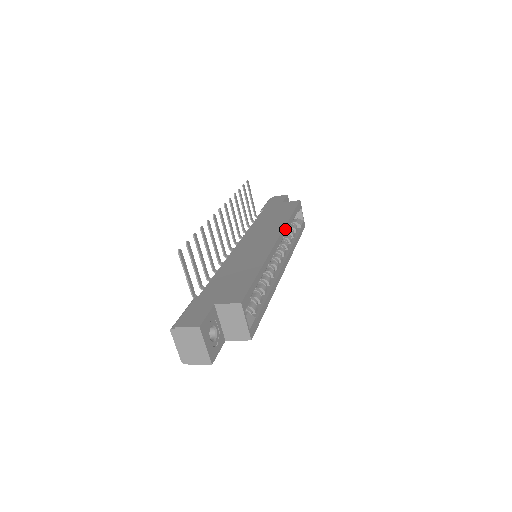
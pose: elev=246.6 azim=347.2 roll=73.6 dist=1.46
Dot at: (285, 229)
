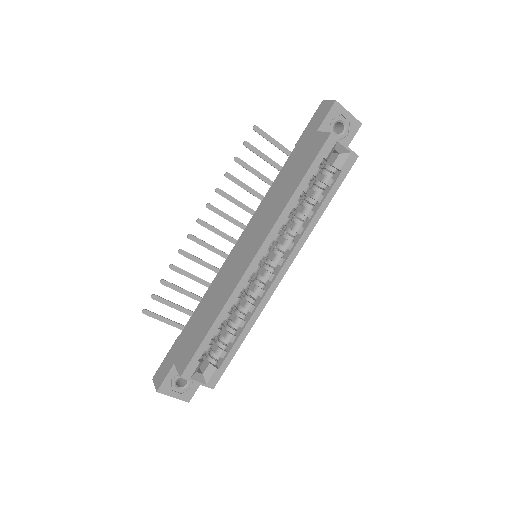
Dot at: (277, 224)
